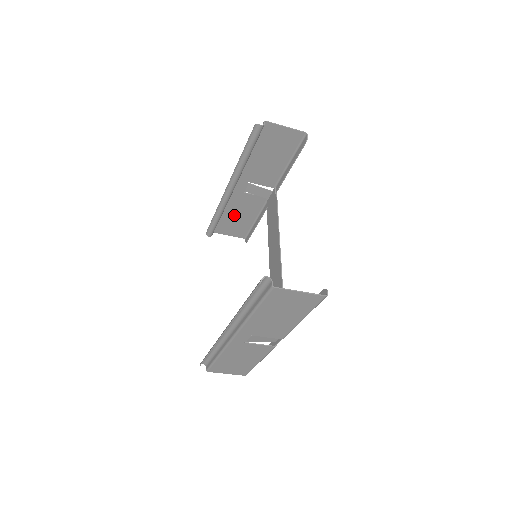
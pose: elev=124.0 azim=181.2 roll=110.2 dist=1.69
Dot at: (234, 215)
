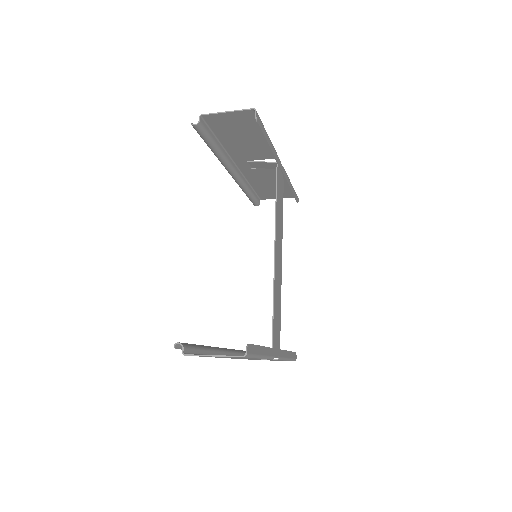
Dot at: (265, 185)
